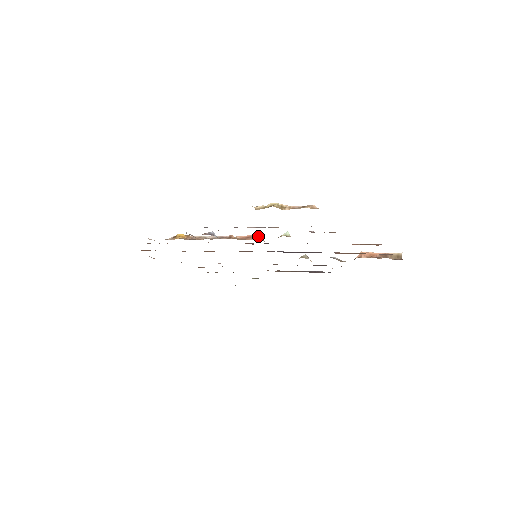
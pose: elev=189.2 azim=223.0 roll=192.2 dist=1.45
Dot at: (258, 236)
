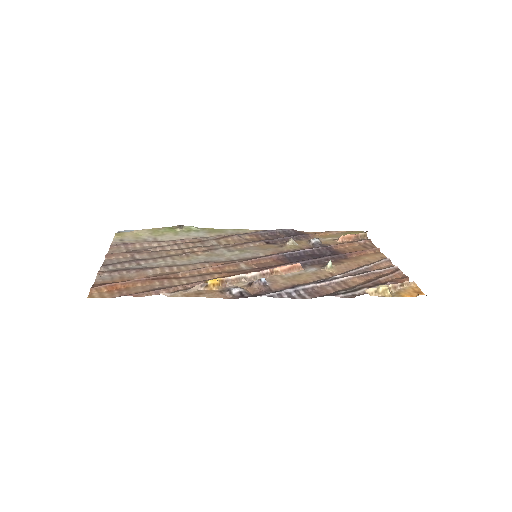
Dot at: (299, 265)
